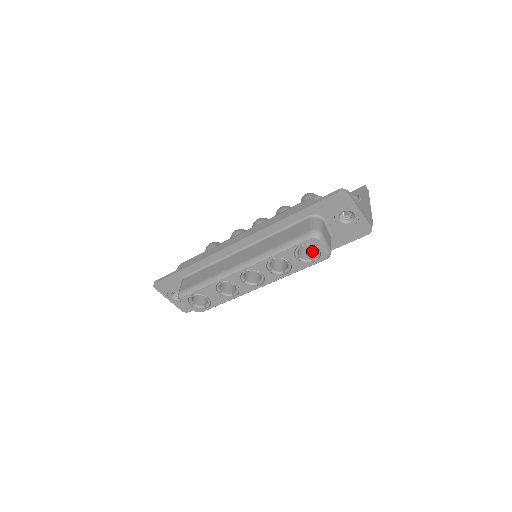
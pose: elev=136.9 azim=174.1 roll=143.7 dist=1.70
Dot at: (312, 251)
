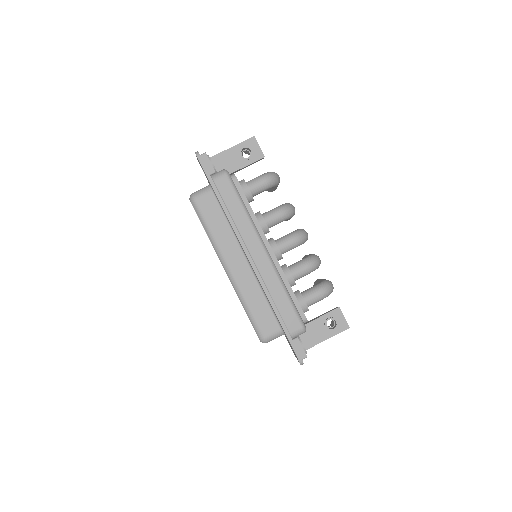
Dot at: occluded
